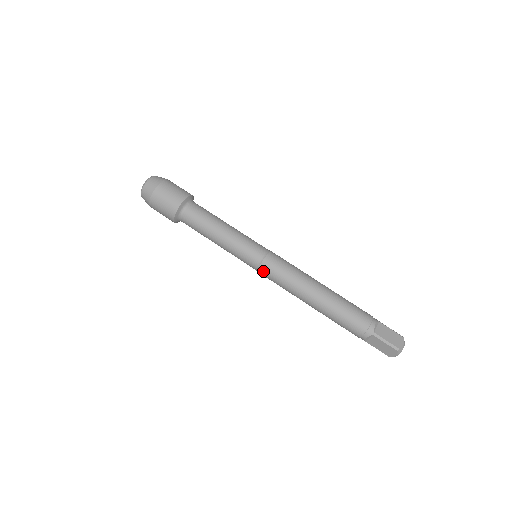
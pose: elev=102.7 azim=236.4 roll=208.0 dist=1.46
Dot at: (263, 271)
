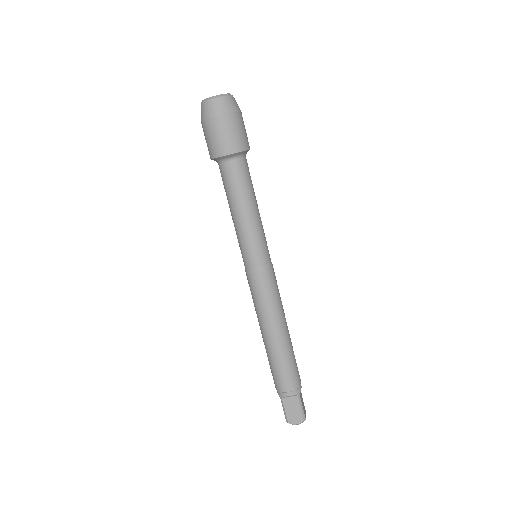
Dot at: (260, 276)
